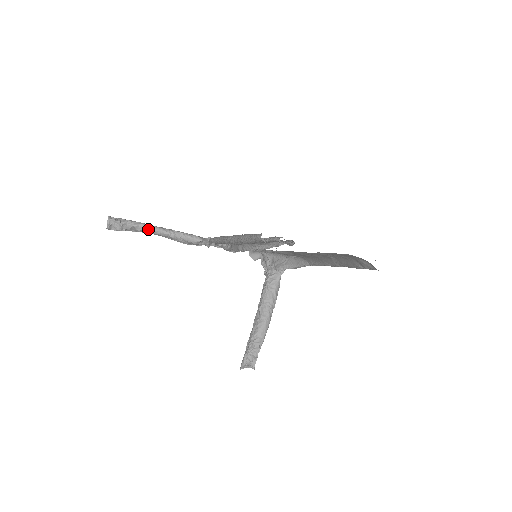
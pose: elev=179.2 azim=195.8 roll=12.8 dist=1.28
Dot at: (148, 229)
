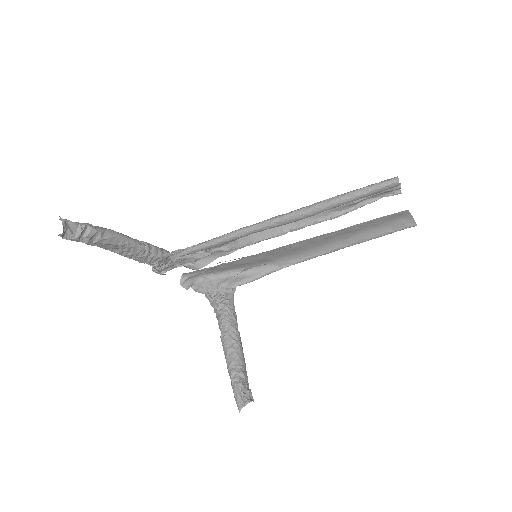
Dot at: (116, 236)
